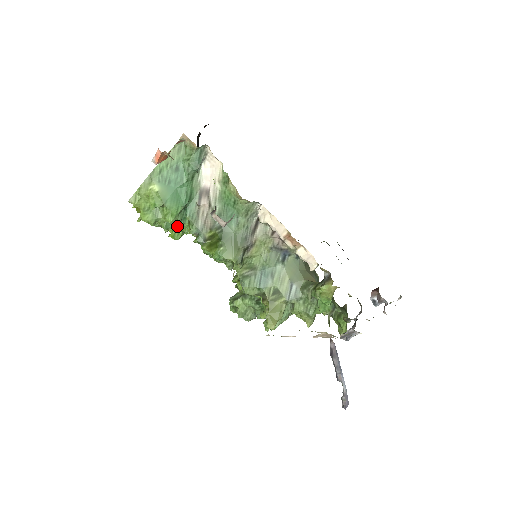
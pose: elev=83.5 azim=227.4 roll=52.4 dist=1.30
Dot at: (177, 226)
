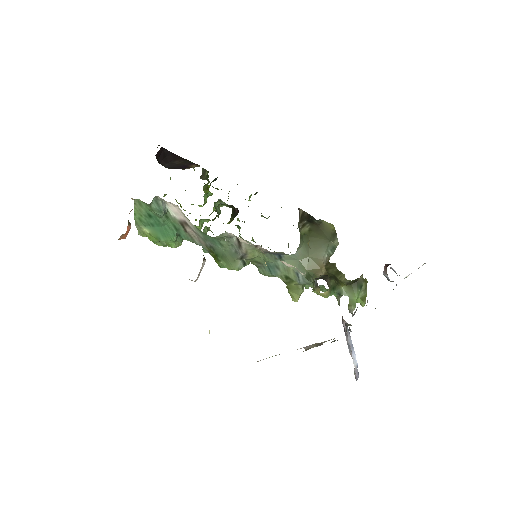
Dot at: occluded
